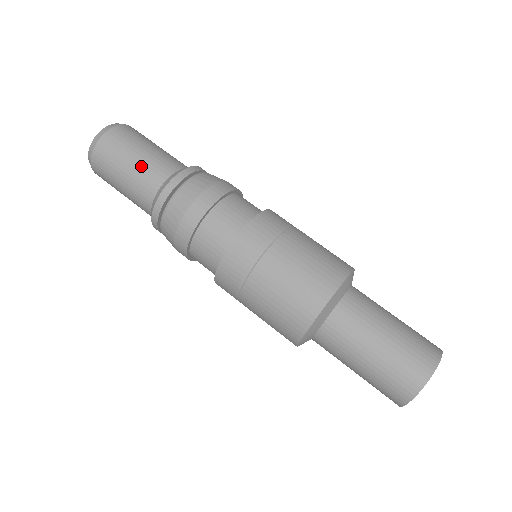
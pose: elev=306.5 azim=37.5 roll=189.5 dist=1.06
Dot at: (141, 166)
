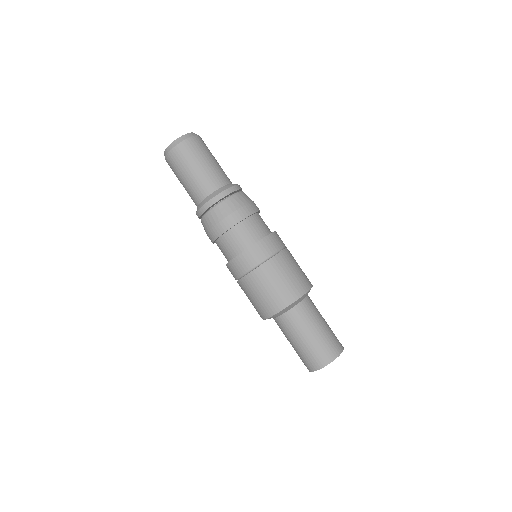
Dot at: (192, 182)
